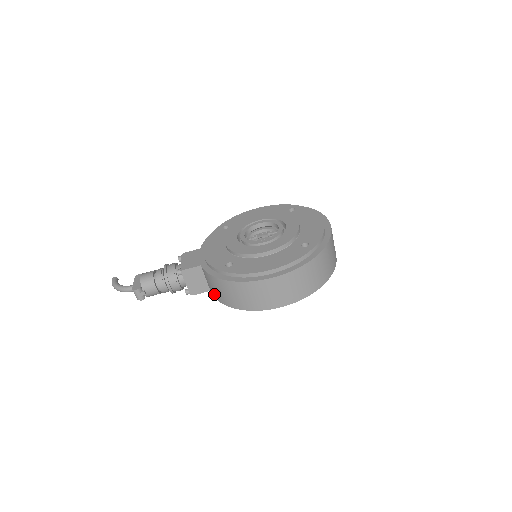
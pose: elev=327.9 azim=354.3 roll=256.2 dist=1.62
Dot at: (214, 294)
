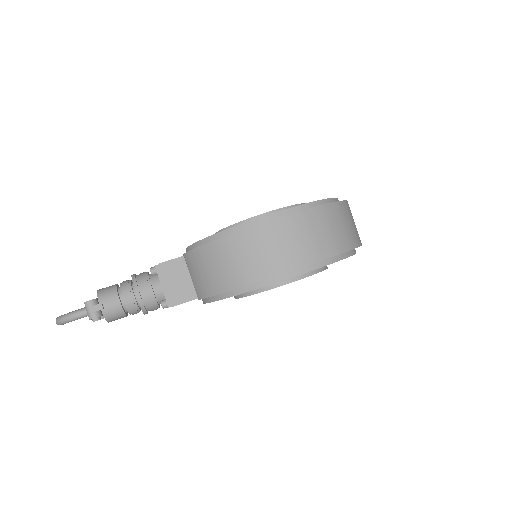
Dot at: (202, 289)
